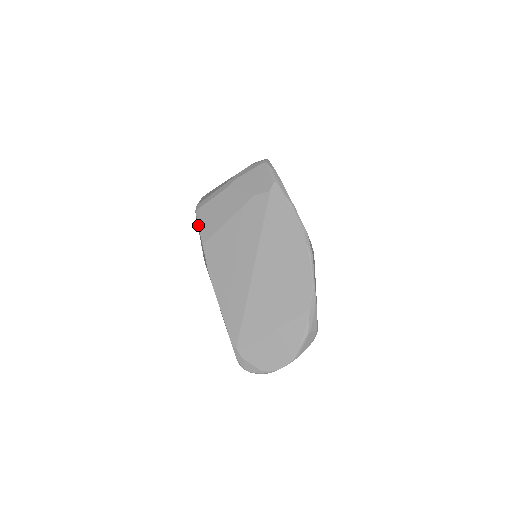
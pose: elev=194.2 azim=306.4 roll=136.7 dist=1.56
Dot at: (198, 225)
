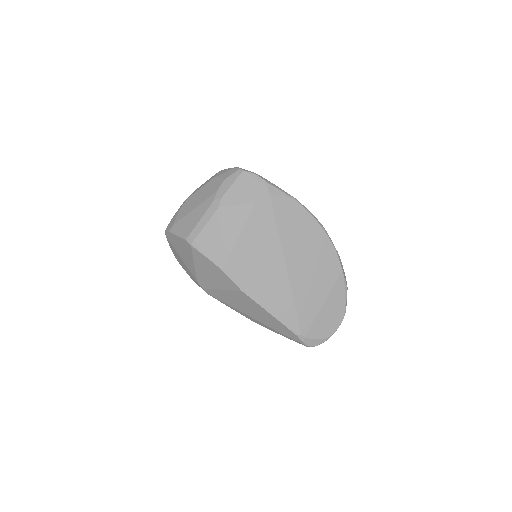
Dot at: (204, 255)
